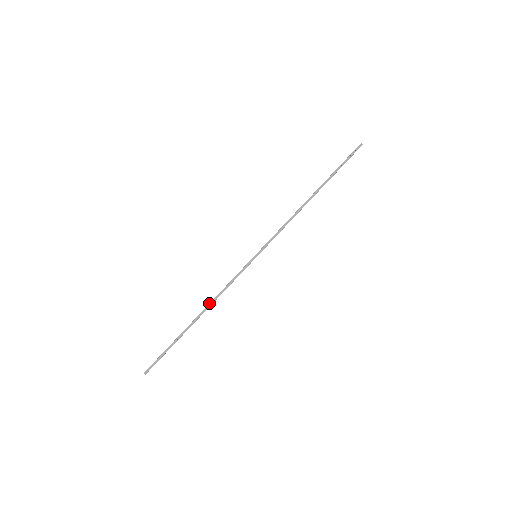
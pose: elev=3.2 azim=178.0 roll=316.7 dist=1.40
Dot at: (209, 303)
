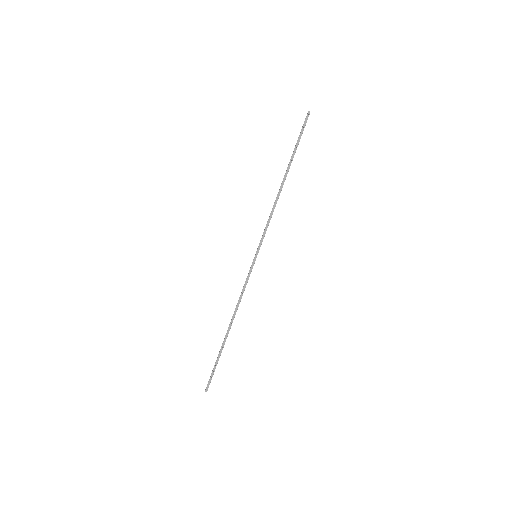
Dot at: occluded
